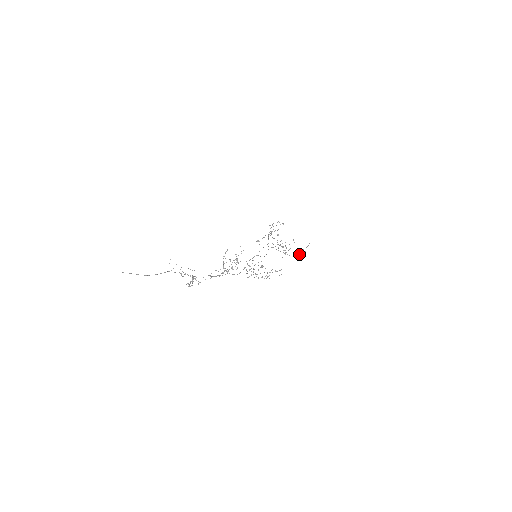
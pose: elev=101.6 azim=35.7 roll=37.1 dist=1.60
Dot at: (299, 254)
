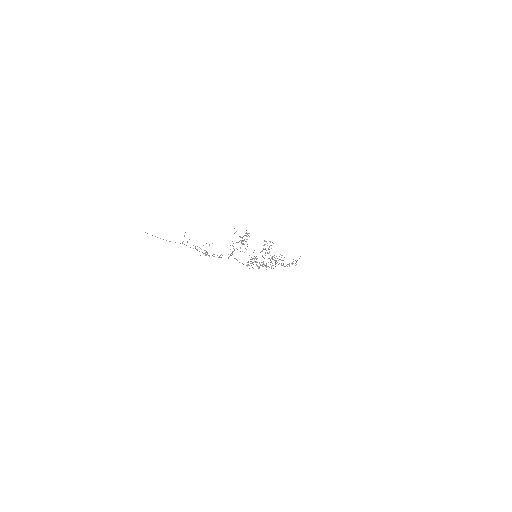
Dot at: occluded
